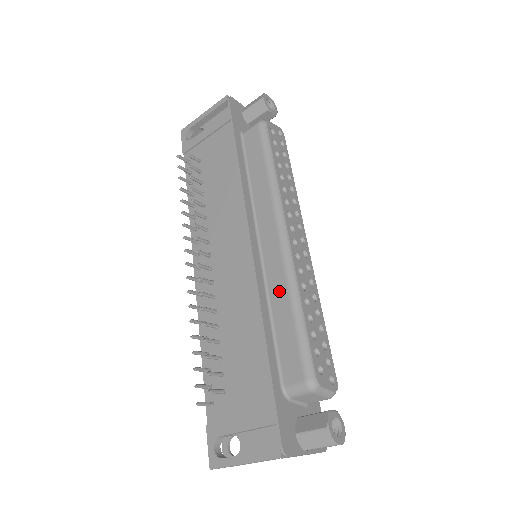
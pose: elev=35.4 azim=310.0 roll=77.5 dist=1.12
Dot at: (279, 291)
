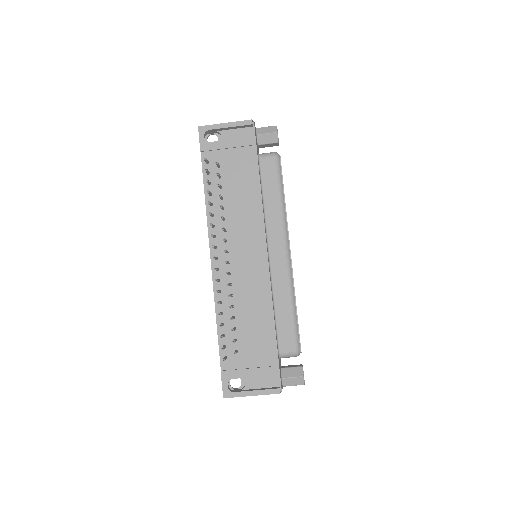
Dot at: (282, 291)
